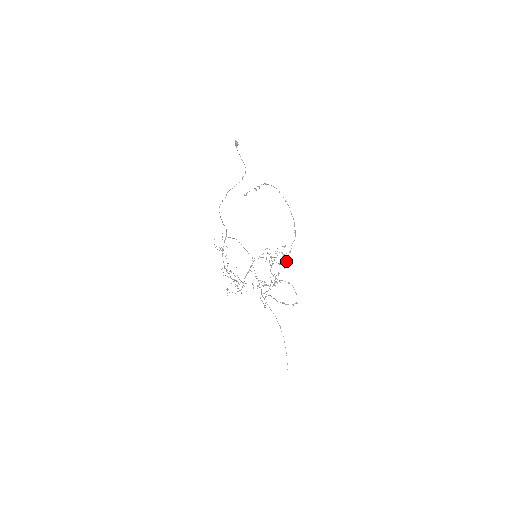
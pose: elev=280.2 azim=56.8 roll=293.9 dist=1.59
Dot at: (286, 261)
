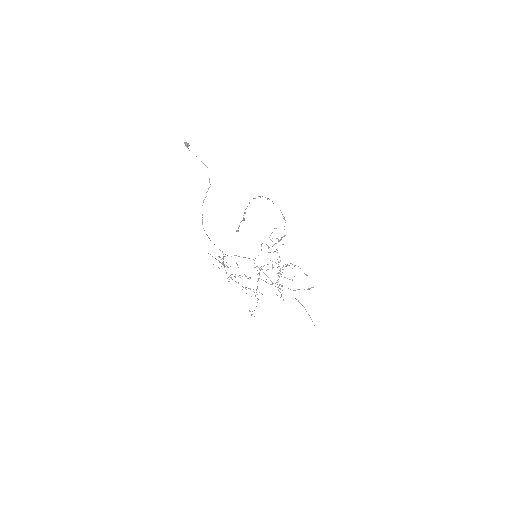
Dot at: (281, 239)
